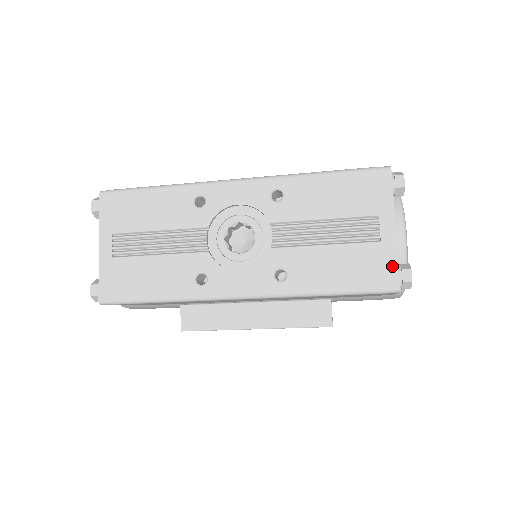
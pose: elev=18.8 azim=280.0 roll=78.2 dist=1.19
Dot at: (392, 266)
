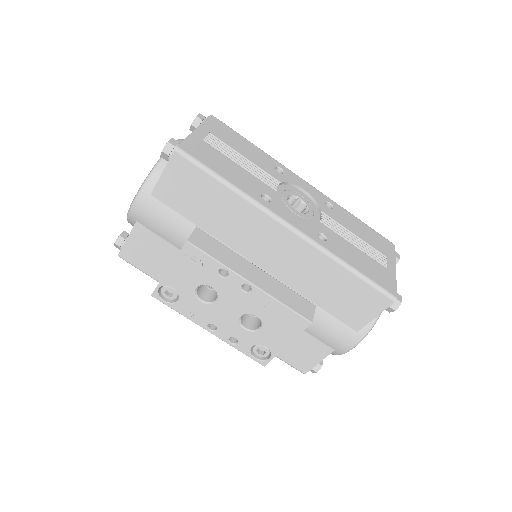
Dot at: (393, 284)
